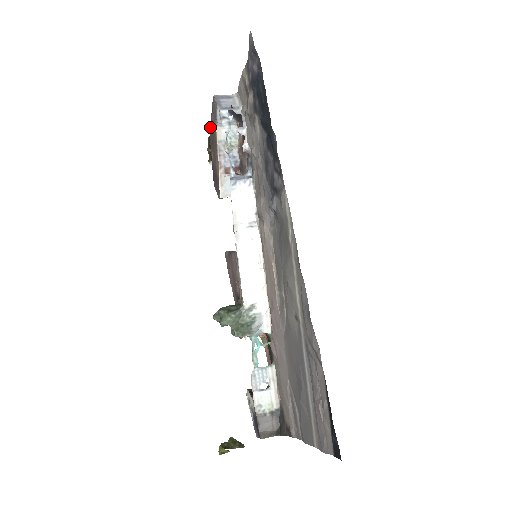
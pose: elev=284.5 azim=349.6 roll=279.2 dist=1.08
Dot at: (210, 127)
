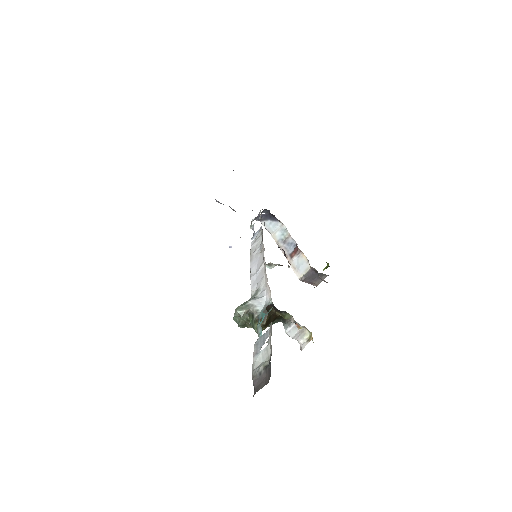
Dot at: occluded
